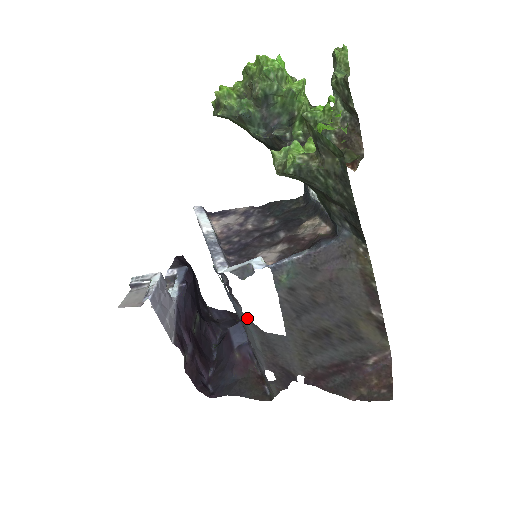
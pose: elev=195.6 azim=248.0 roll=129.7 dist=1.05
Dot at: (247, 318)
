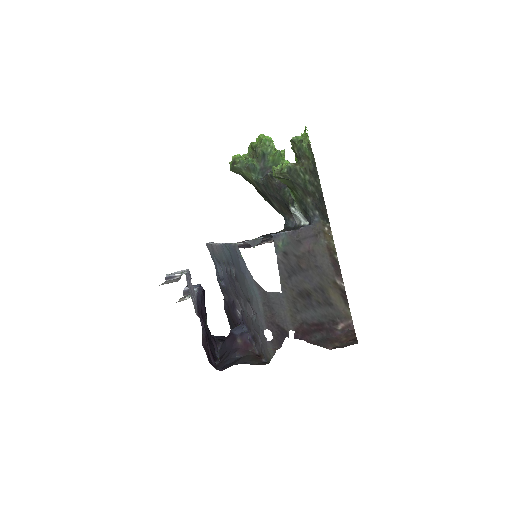
Dot at: (255, 281)
